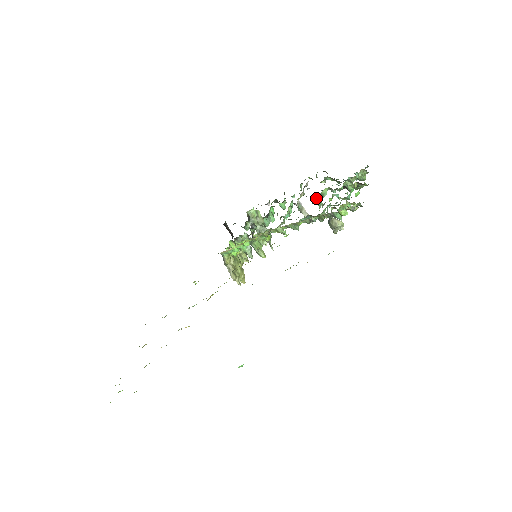
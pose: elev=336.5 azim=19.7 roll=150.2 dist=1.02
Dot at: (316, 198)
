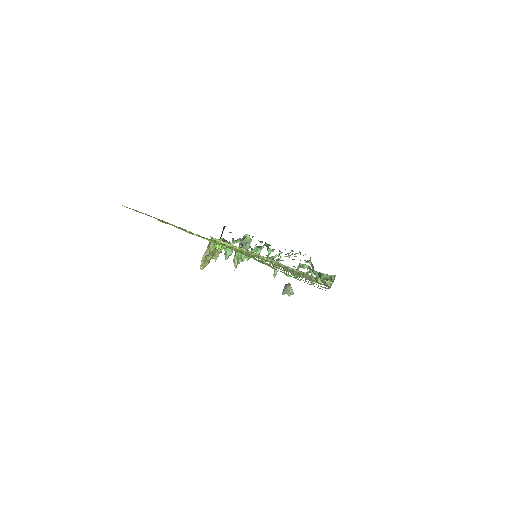
Dot at: (299, 264)
